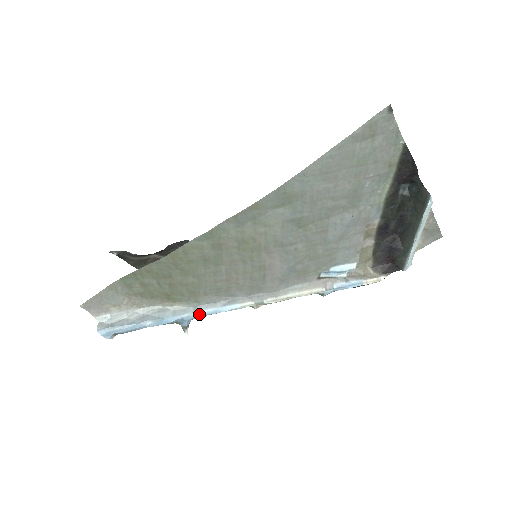
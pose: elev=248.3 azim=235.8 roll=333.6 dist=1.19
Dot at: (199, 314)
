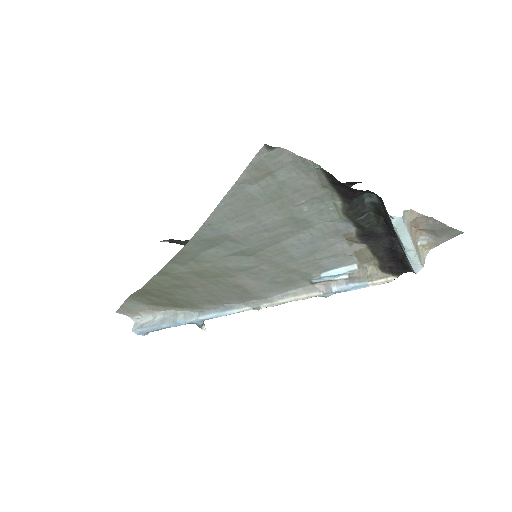
Dot at: (204, 318)
